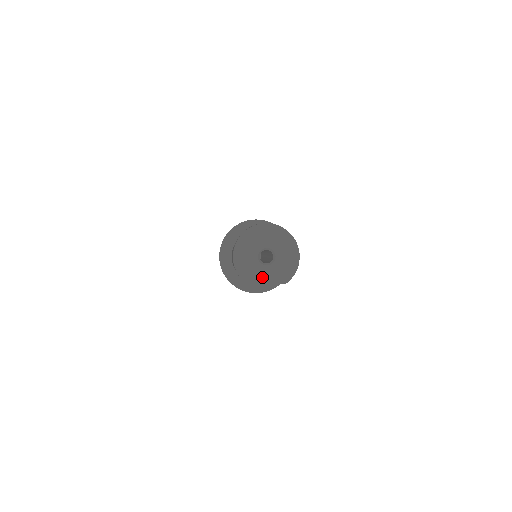
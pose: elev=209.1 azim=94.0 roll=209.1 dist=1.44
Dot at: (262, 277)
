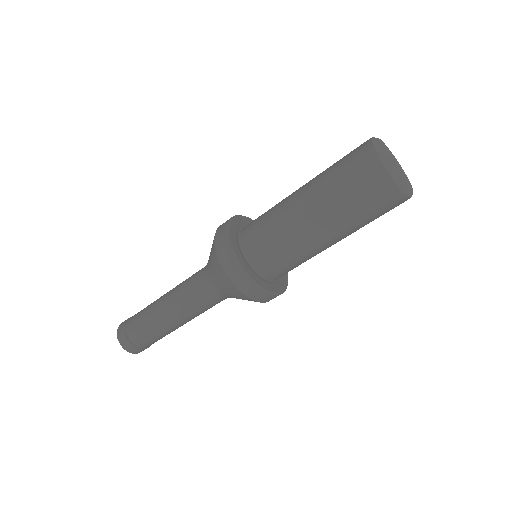
Dot at: (393, 167)
